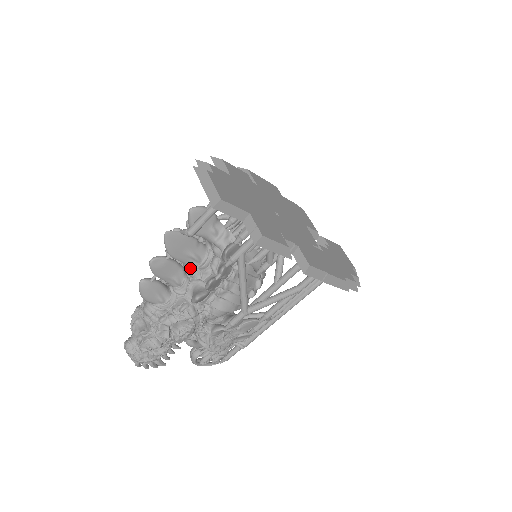
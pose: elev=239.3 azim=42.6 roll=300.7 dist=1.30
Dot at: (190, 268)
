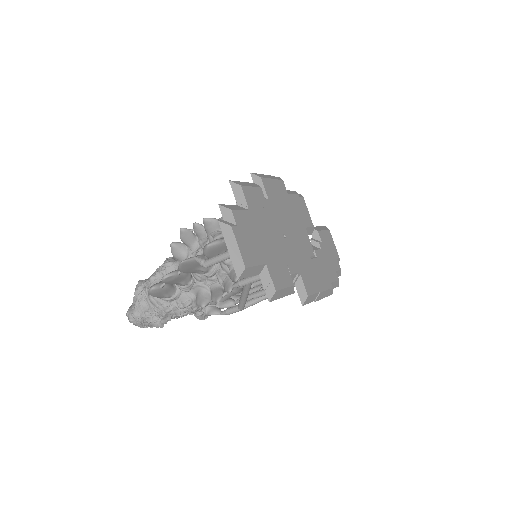
Dot at: (197, 275)
